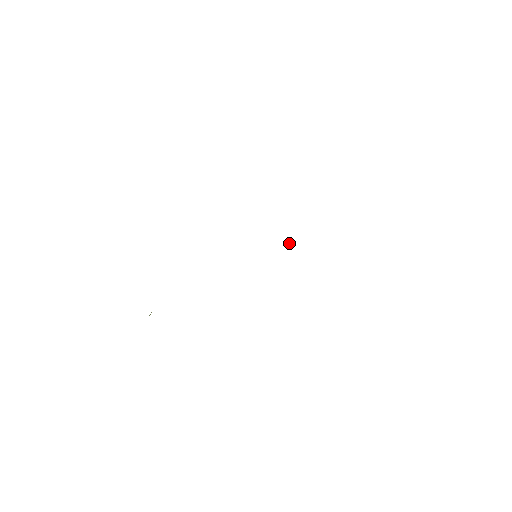
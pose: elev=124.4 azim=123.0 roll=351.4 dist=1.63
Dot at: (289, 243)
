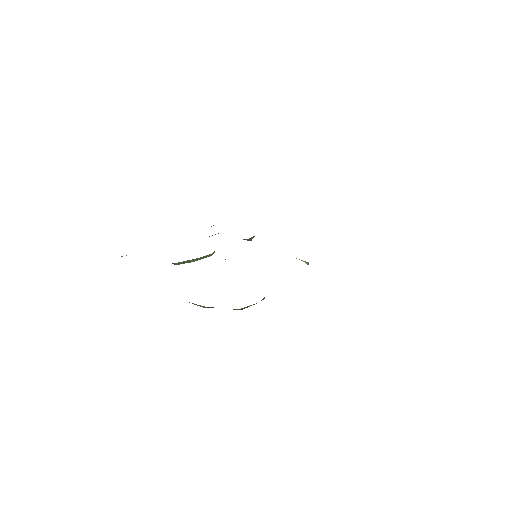
Dot at: occluded
